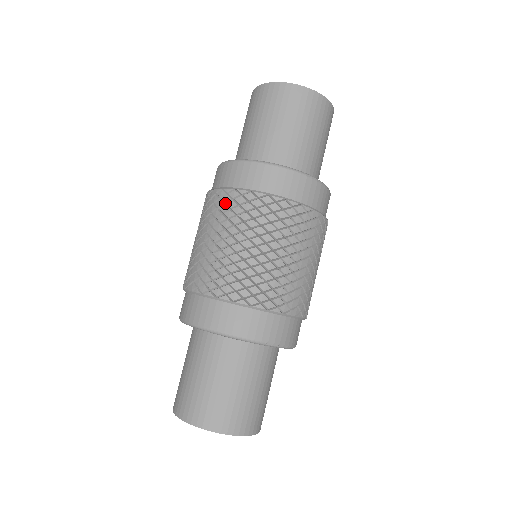
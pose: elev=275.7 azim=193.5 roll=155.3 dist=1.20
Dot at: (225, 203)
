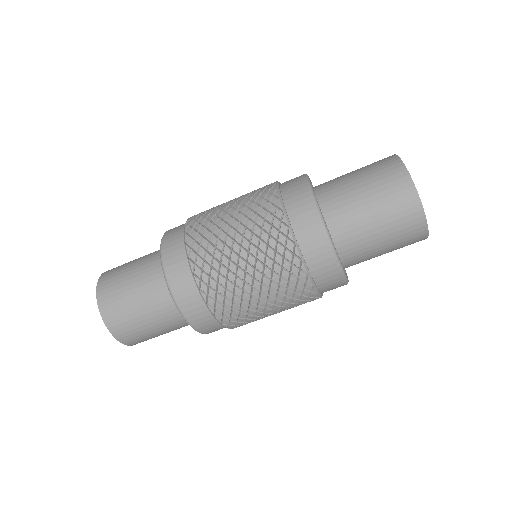
Dot at: (268, 210)
